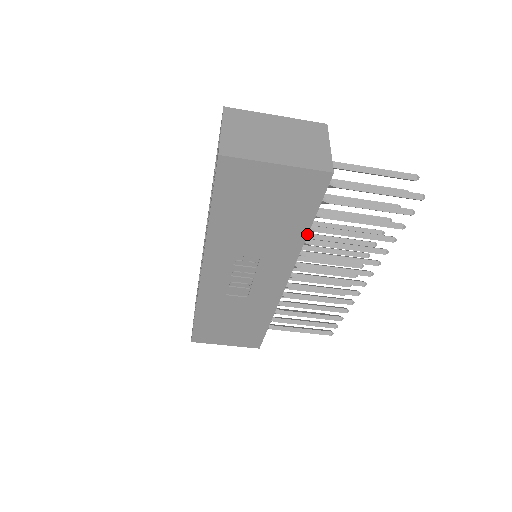
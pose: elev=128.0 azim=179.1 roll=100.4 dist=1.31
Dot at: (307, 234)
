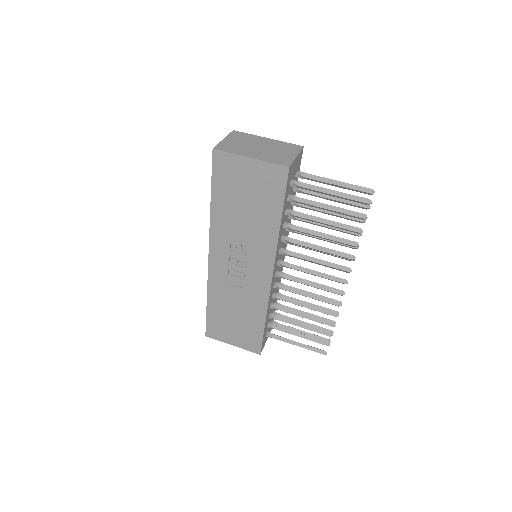
Dot at: (280, 224)
